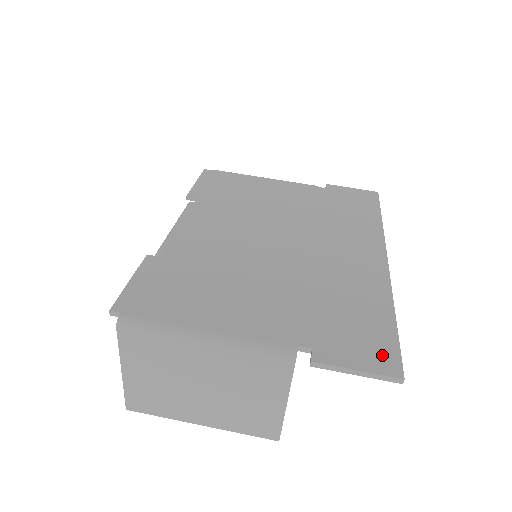
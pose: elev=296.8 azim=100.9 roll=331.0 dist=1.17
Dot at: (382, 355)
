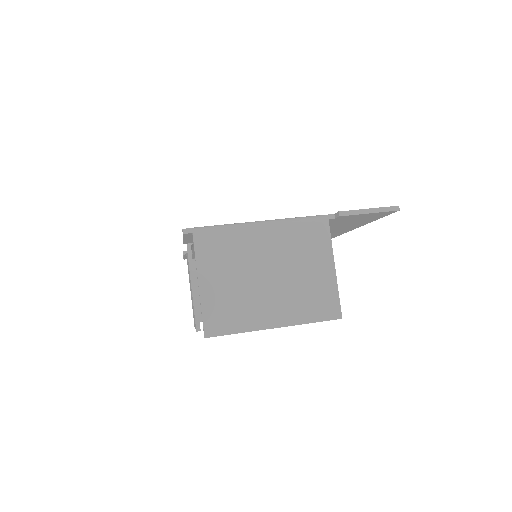
Dot at: occluded
